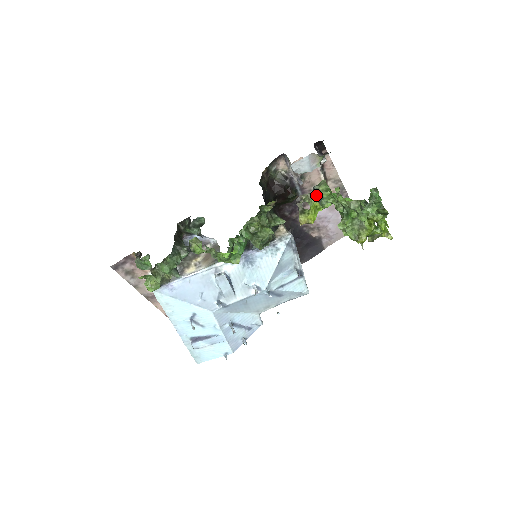
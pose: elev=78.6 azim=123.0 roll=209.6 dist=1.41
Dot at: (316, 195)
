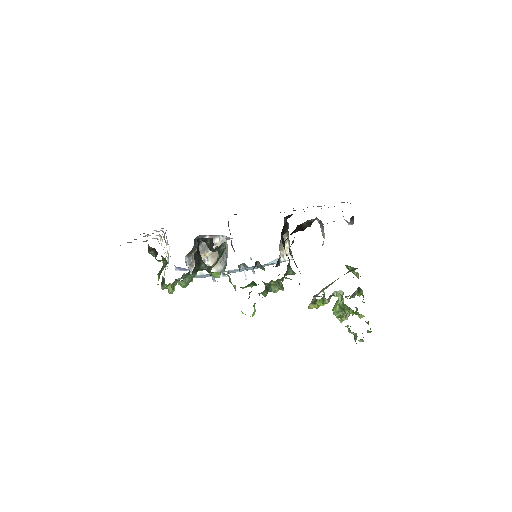
Dot at: (330, 296)
